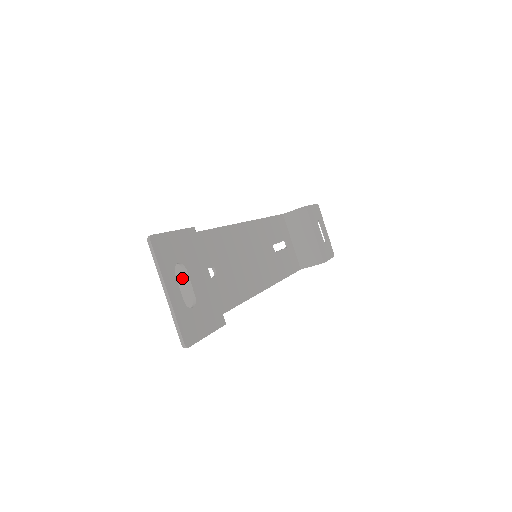
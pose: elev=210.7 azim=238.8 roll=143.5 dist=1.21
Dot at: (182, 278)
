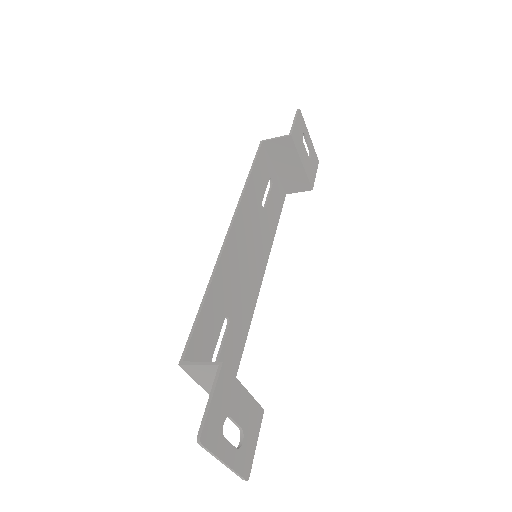
Dot at: occluded
